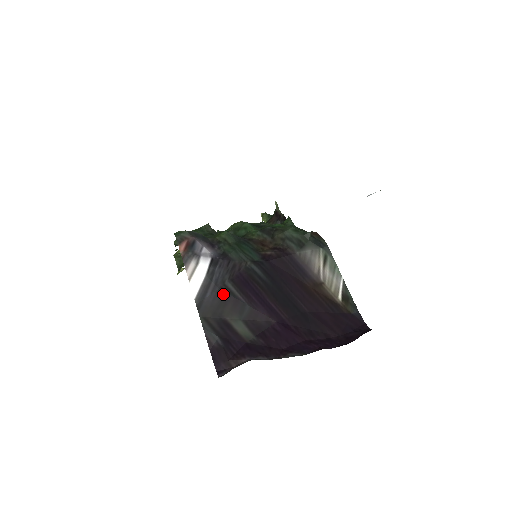
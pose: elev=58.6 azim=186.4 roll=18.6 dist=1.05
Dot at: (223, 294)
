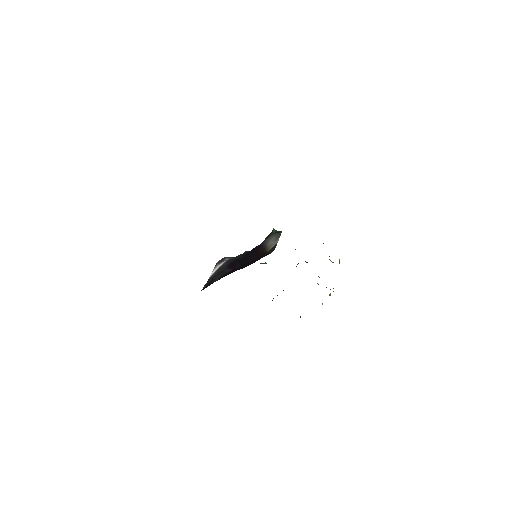
Dot at: (220, 271)
